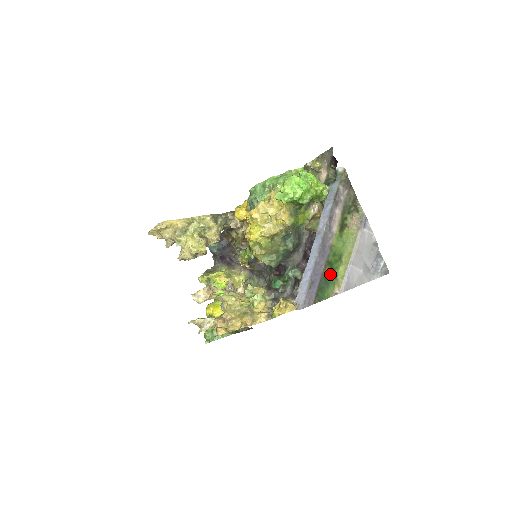
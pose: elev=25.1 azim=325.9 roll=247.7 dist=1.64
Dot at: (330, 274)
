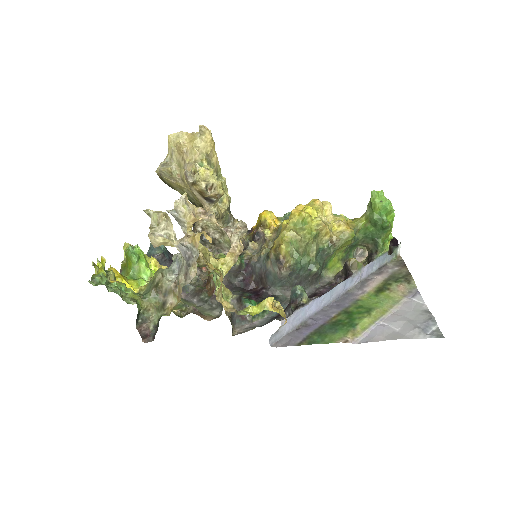
Dot at: (345, 321)
